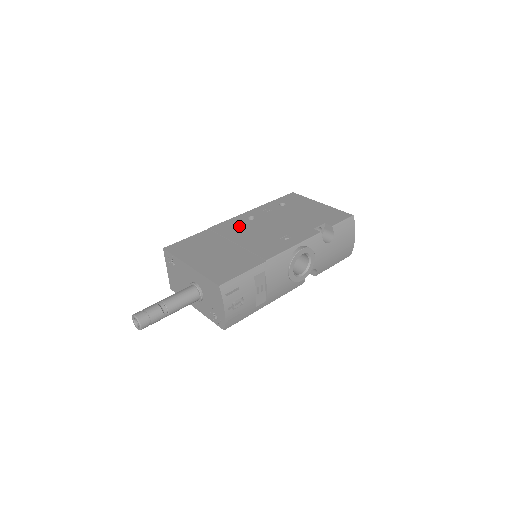
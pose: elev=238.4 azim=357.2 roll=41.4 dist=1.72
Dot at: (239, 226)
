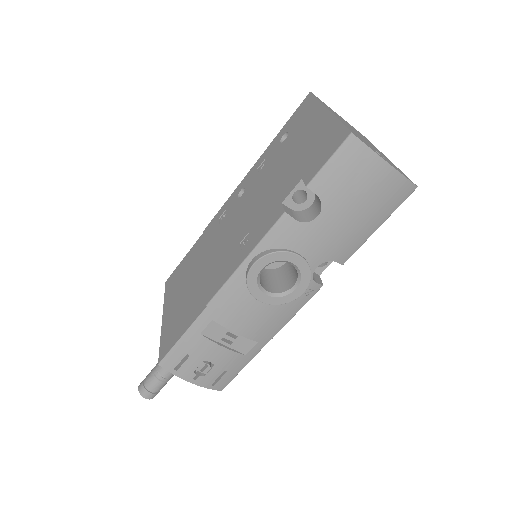
Dot at: (223, 219)
